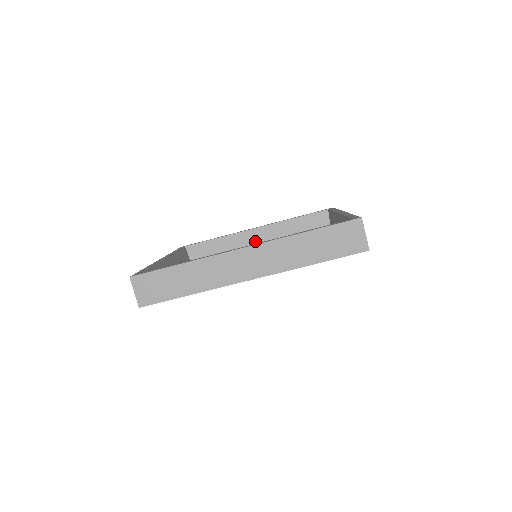
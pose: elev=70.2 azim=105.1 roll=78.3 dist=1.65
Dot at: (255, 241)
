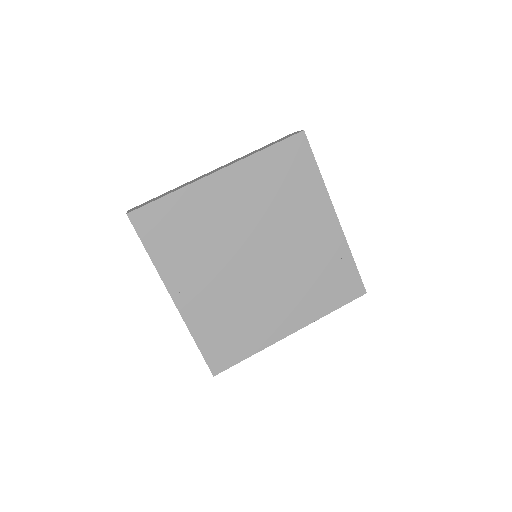
Dot at: occluded
